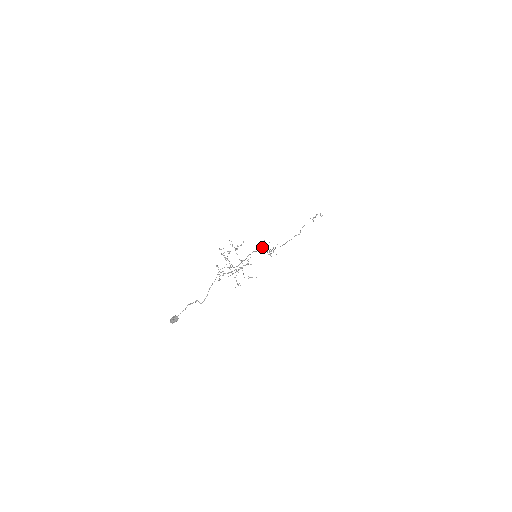
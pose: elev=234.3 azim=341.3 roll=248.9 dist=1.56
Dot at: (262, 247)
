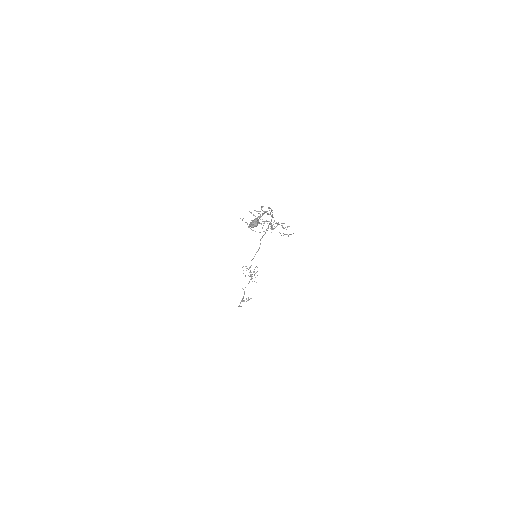
Dot at: (255, 254)
